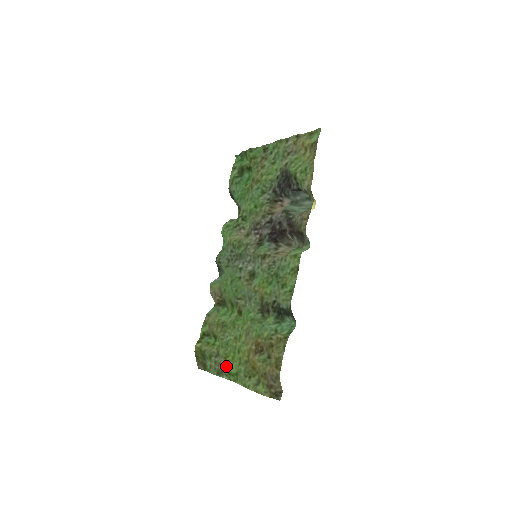
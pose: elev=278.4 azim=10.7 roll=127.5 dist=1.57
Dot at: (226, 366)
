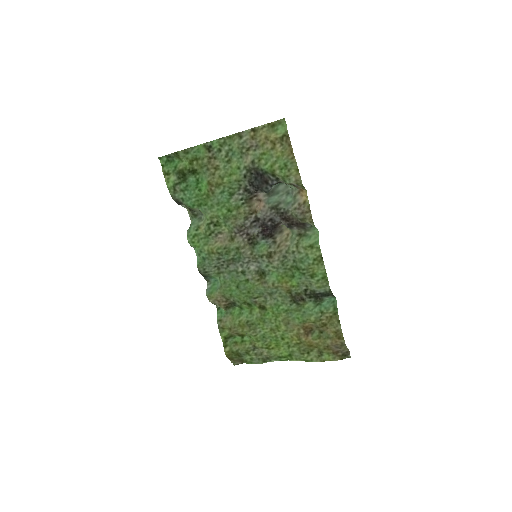
Dot at: (272, 353)
